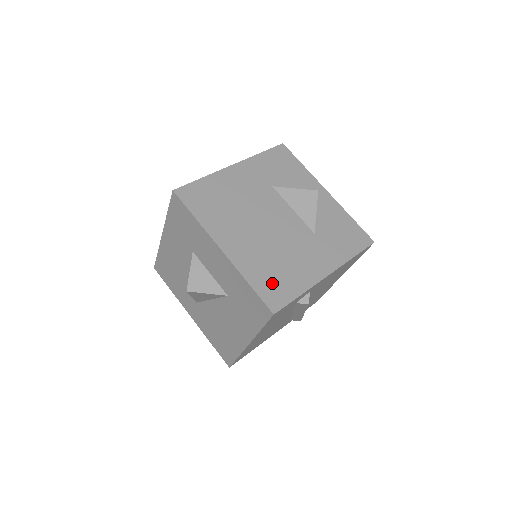
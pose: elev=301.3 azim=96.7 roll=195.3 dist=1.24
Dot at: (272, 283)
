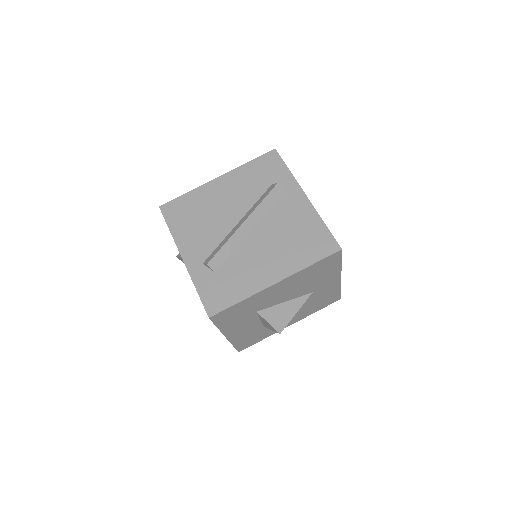
Dot at: occluded
